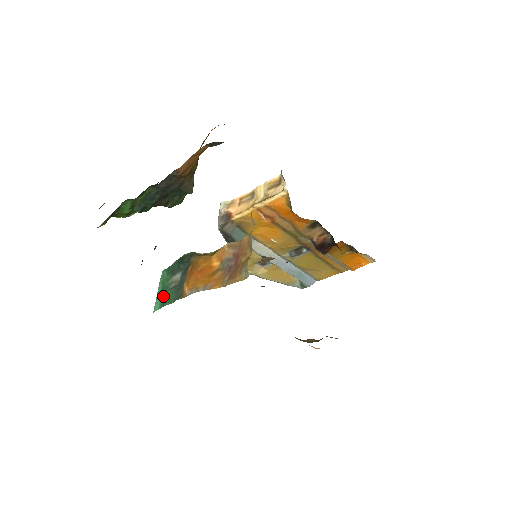
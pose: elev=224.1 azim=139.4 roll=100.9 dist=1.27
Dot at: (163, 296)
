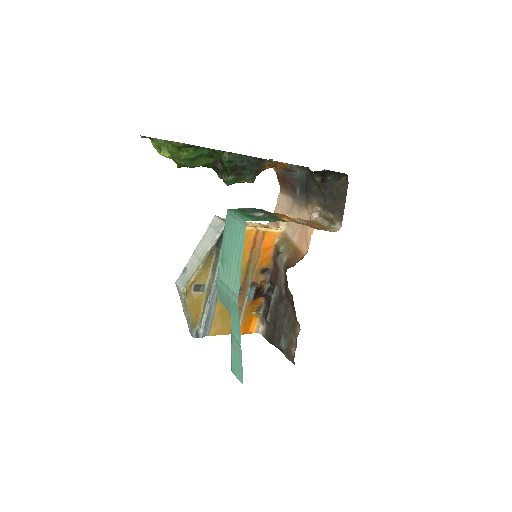
Dot at: (252, 217)
